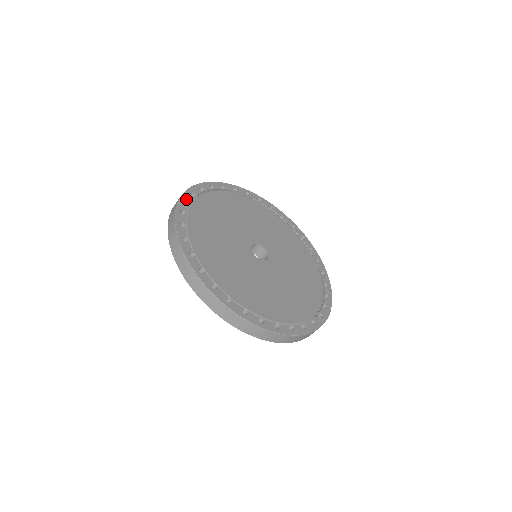
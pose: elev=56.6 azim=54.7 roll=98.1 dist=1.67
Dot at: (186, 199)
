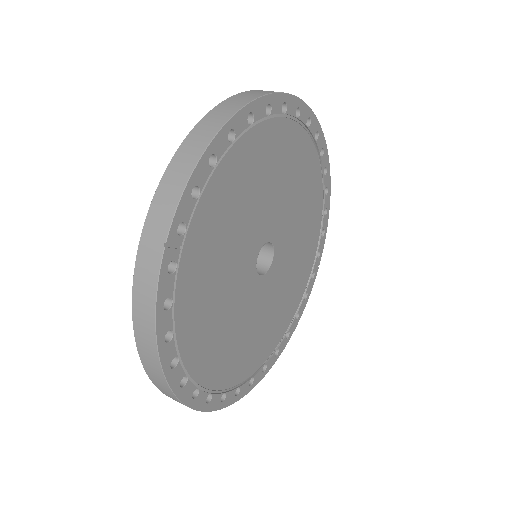
Dot at: (181, 220)
